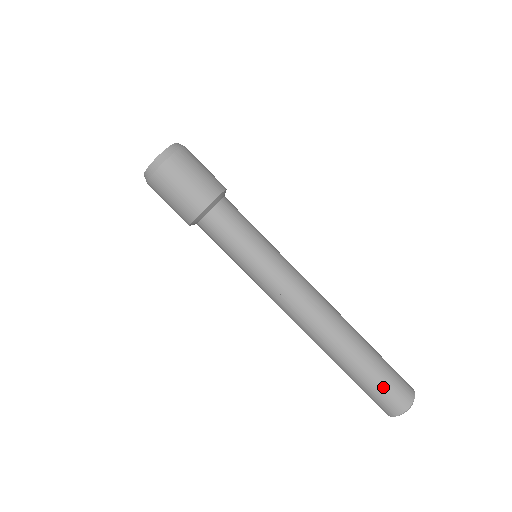
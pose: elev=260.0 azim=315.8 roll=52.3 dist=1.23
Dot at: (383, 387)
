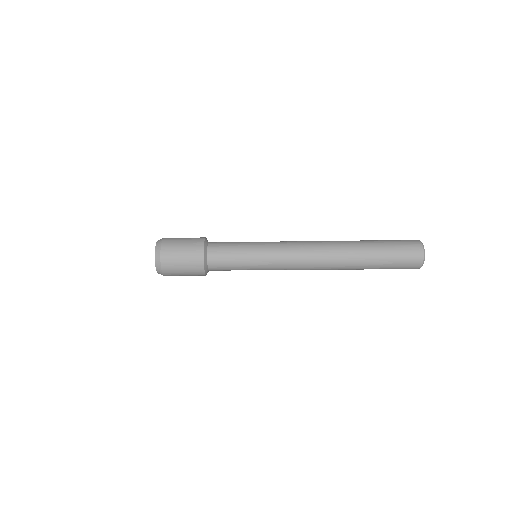
Dot at: (396, 258)
